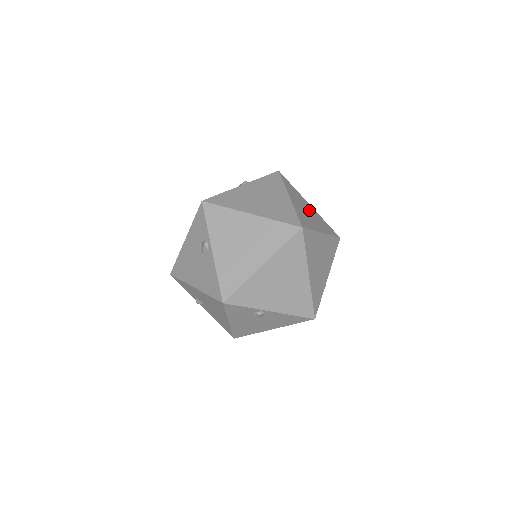
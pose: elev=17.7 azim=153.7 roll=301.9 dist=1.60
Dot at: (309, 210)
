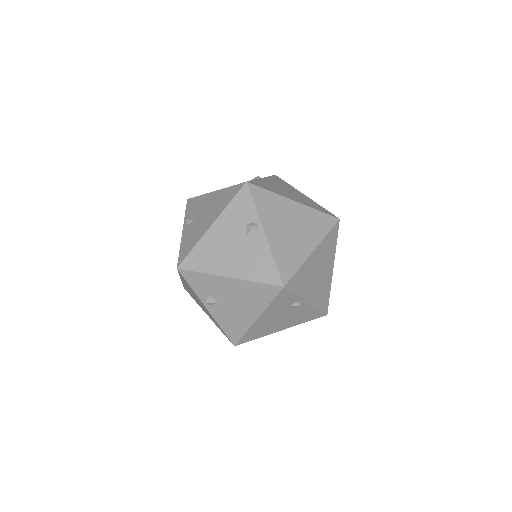
Dot at: occluded
